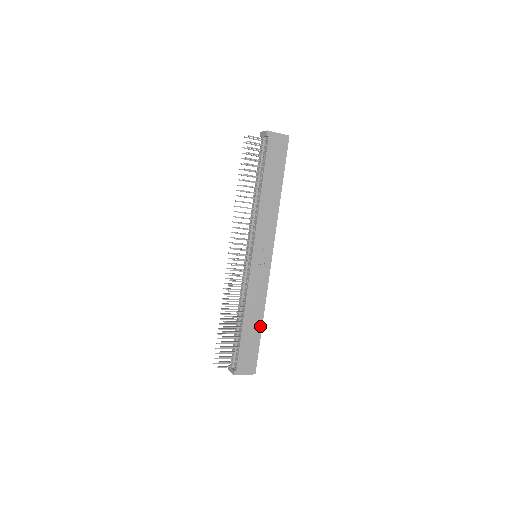
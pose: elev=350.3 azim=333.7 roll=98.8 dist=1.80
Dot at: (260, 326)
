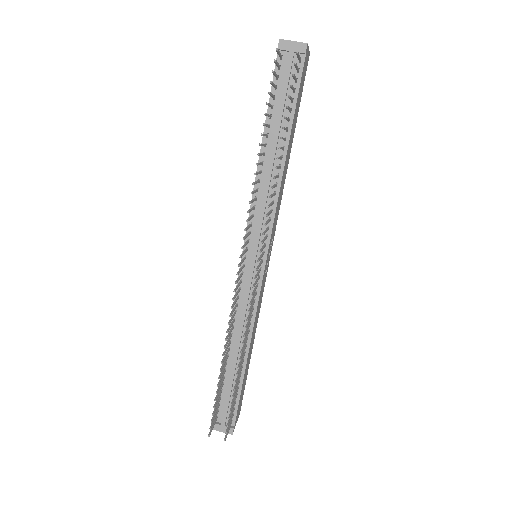
Dot at: (251, 352)
